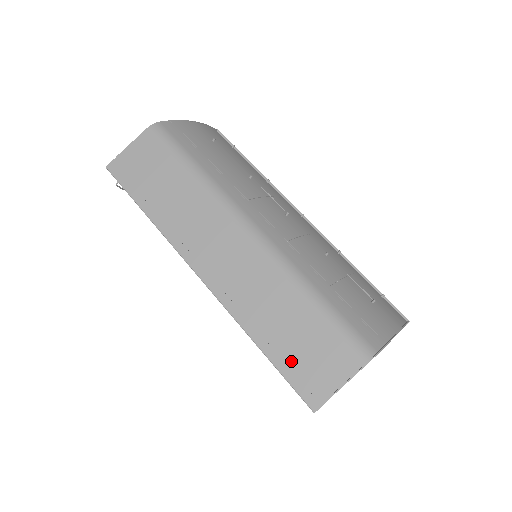
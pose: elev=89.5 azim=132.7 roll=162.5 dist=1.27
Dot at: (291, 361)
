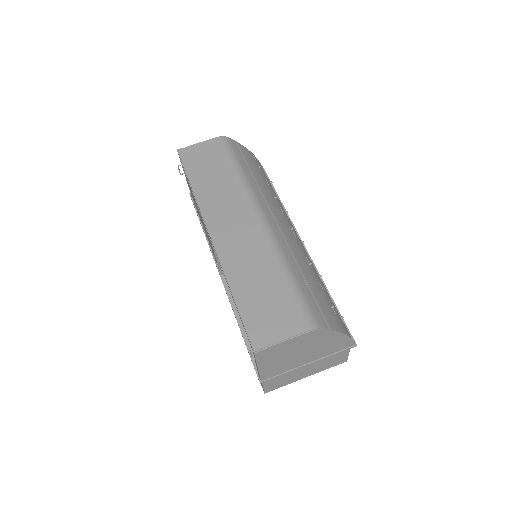
Dot at: (253, 311)
